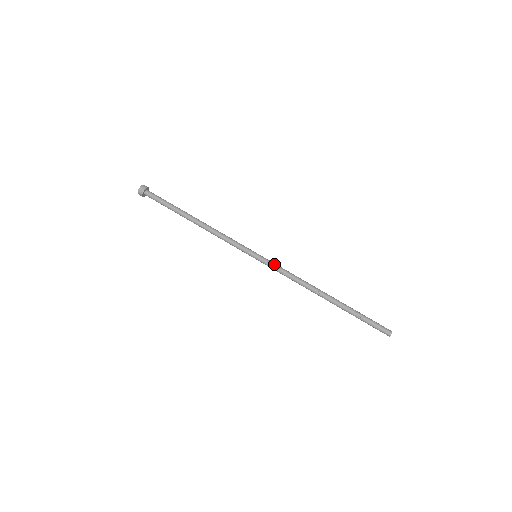
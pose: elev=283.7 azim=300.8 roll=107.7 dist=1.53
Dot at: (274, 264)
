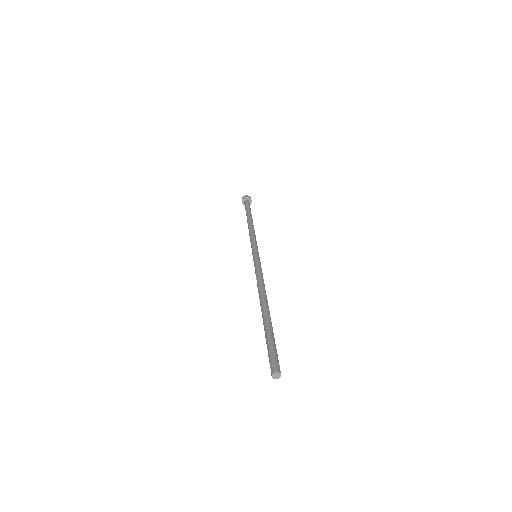
Dot at: occluded
